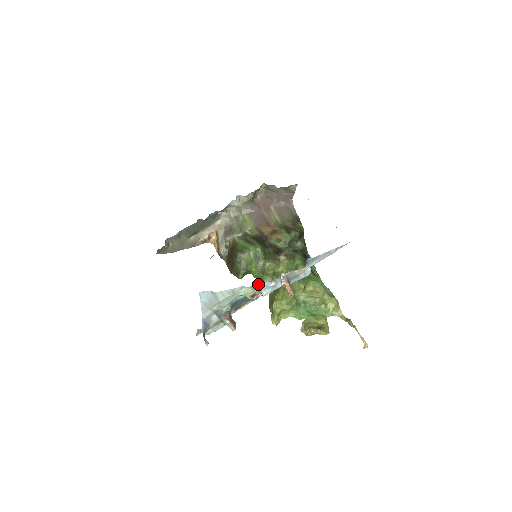
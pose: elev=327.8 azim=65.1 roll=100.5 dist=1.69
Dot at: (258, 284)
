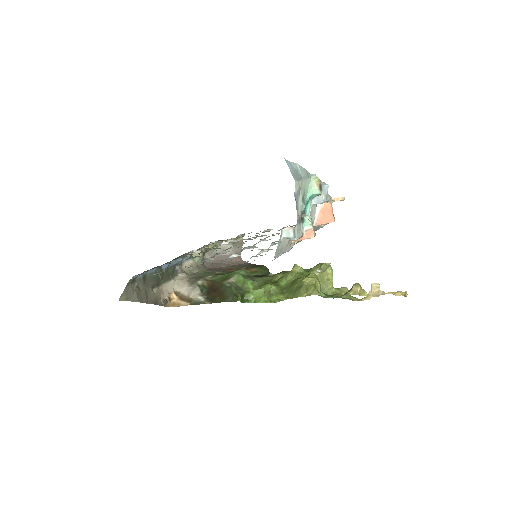
Dot at: occluded
